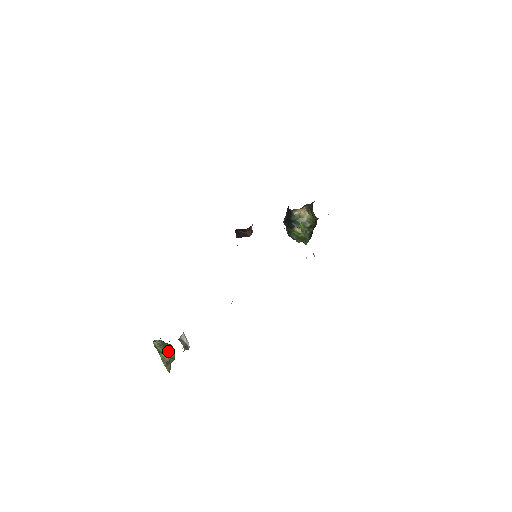
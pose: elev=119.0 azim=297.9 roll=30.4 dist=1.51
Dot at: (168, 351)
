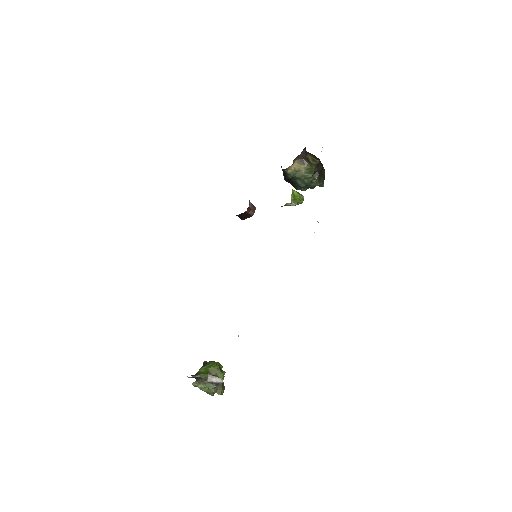
Dot at: (209, 383)
